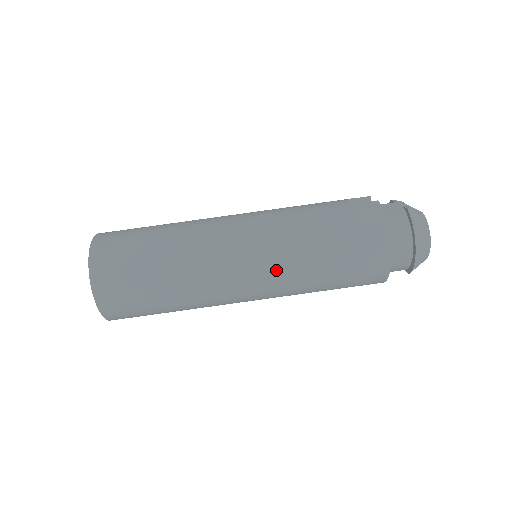
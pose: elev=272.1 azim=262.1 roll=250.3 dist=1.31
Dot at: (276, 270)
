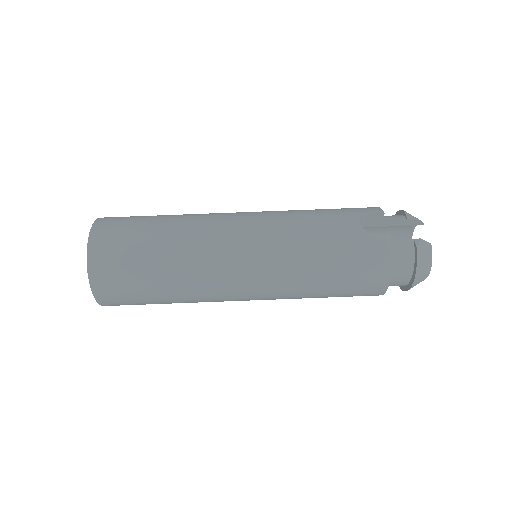
Dot at: (275, 293)
